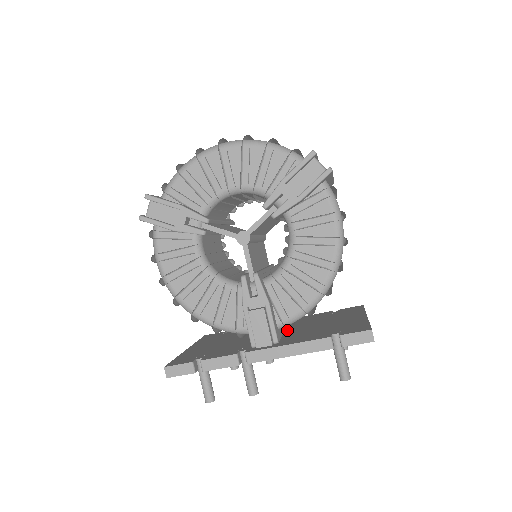
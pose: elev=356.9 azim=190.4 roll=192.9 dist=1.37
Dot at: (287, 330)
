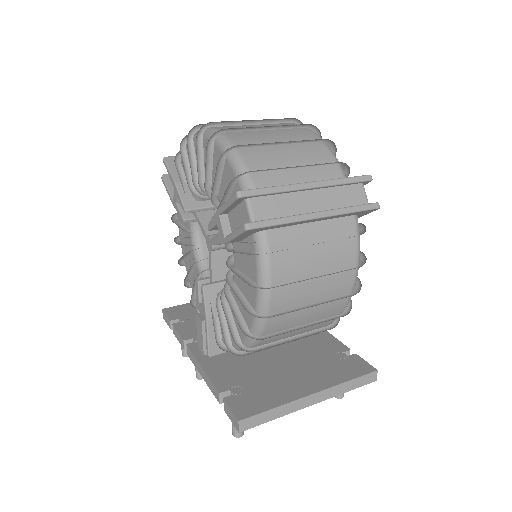
Dot at: occluded
